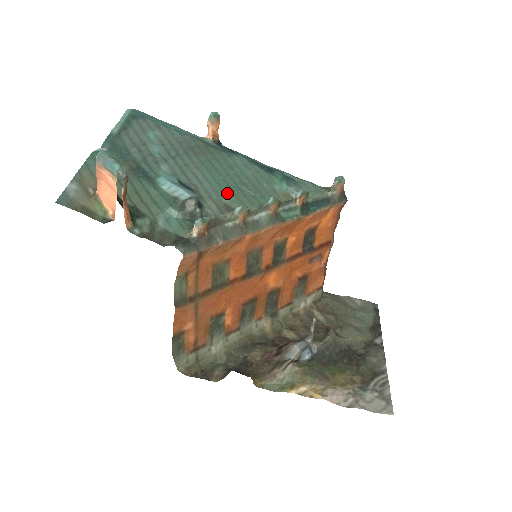
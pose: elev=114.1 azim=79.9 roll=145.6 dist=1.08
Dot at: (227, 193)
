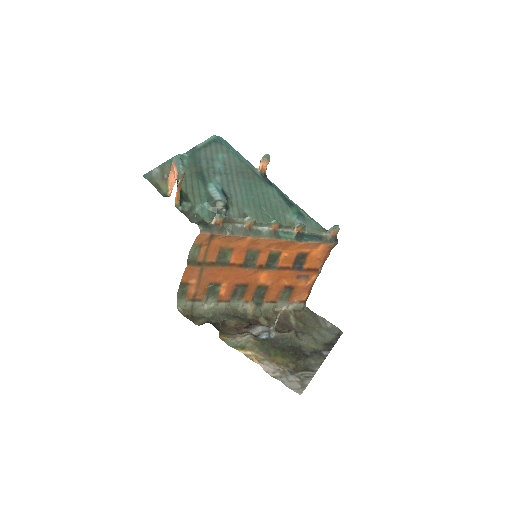
Dot at: (250, 207)
